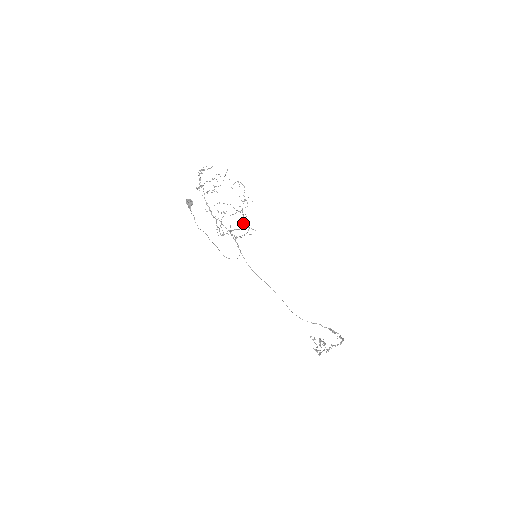
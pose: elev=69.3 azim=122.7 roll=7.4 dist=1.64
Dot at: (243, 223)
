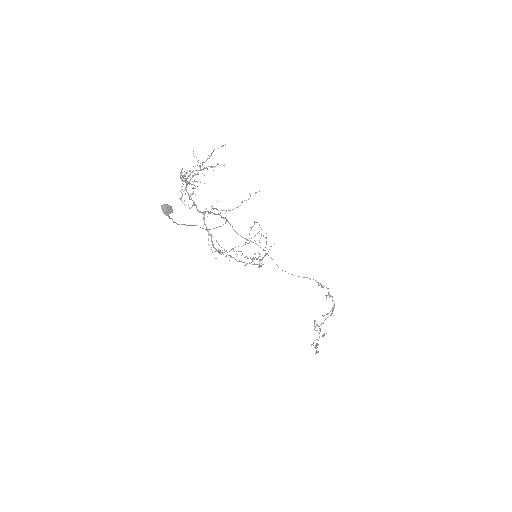
Dot at: occluded
